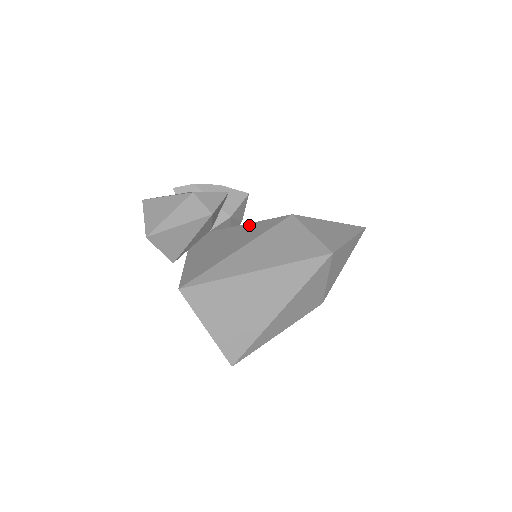
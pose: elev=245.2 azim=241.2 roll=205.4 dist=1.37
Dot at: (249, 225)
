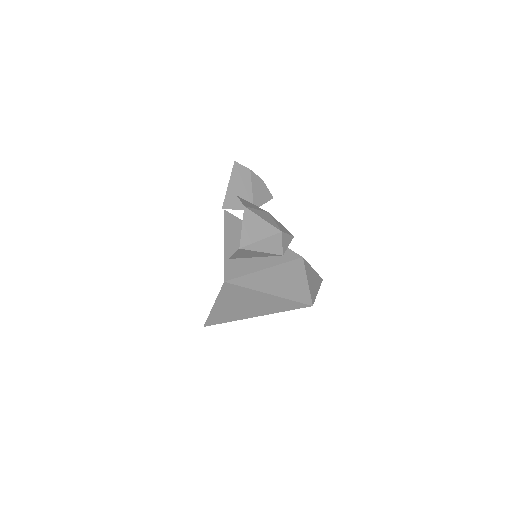
Dot at: occluded
